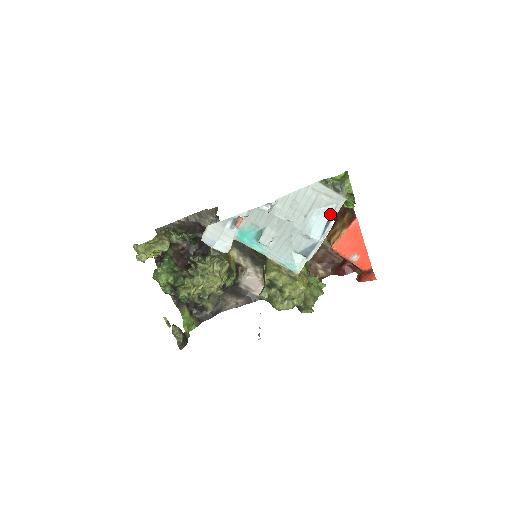
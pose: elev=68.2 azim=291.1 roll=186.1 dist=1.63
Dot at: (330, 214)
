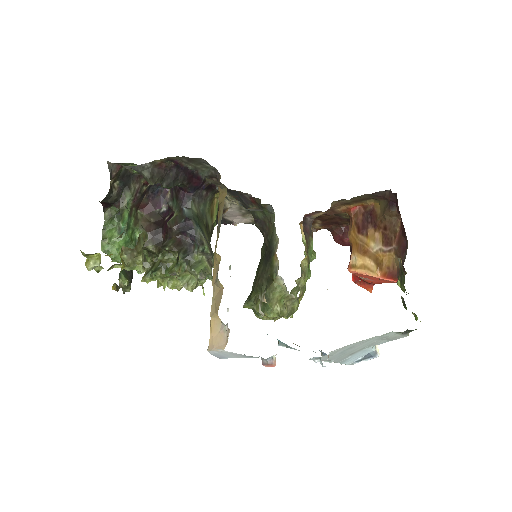
Dot at: occluded
